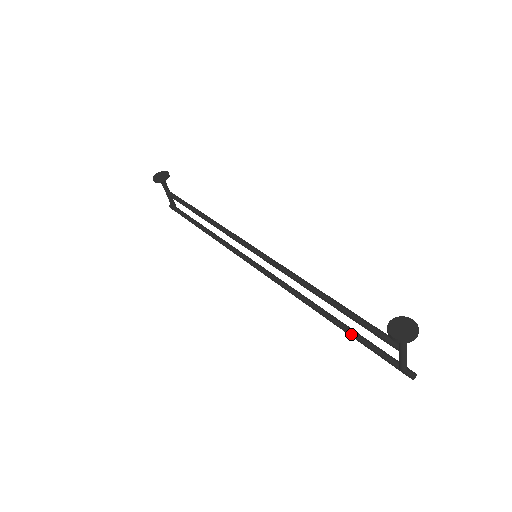
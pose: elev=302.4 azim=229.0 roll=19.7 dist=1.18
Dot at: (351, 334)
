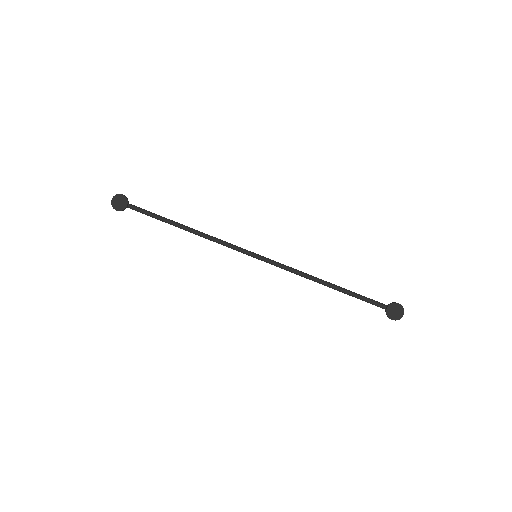
Dot at: occluded
